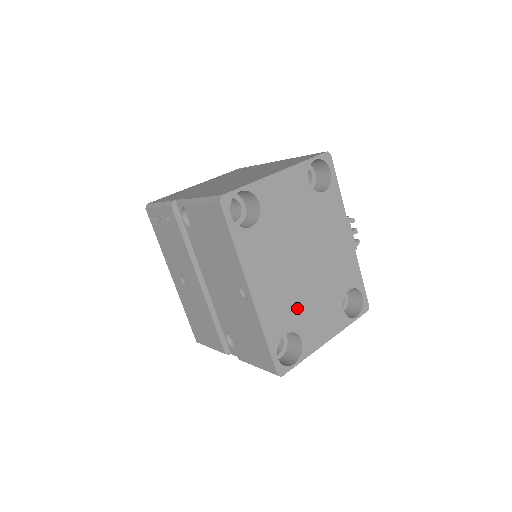
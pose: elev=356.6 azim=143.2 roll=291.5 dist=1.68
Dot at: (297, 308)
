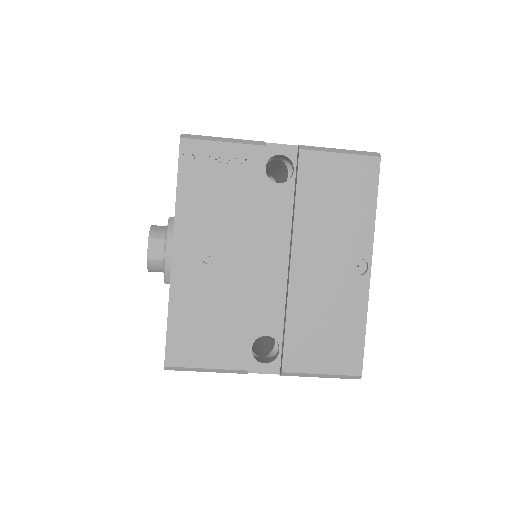
Dot at: occluded
